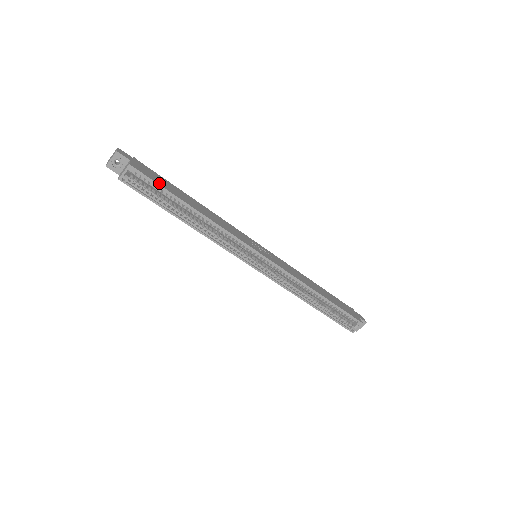
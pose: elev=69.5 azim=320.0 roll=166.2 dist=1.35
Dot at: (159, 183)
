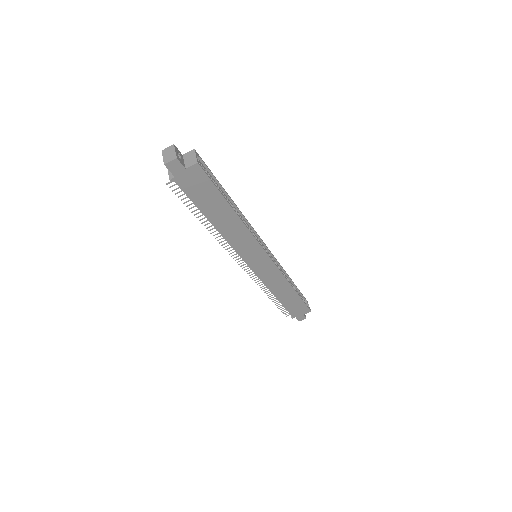
Dot at: (208, 174)
